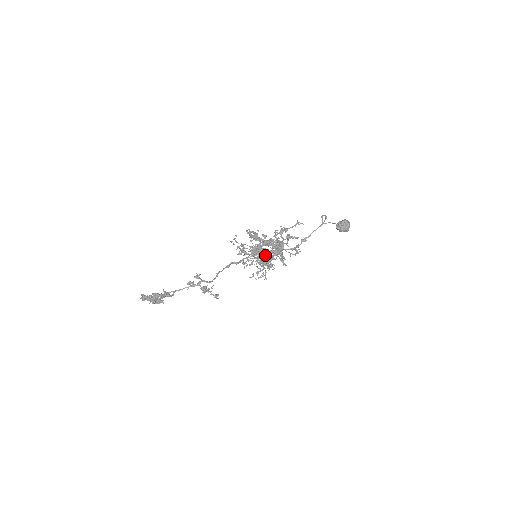
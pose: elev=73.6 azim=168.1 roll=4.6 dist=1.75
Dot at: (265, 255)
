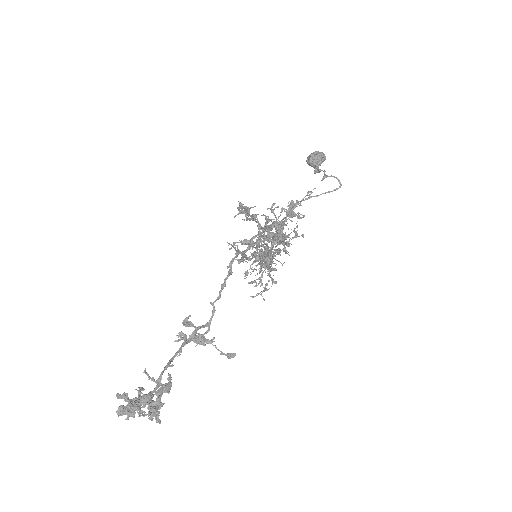
Dot at: occluded
